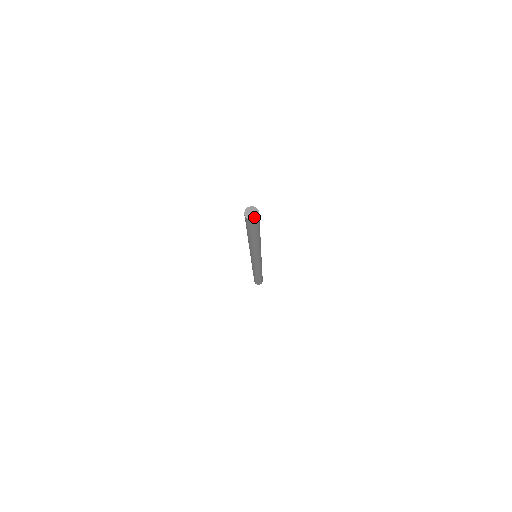
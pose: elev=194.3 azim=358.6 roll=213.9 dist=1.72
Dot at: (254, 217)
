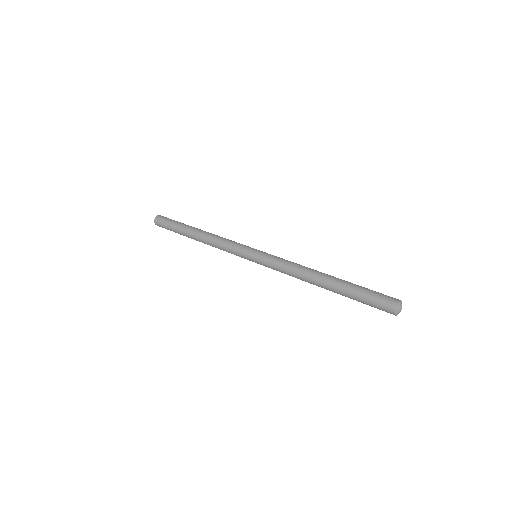
Dot at: occluded
